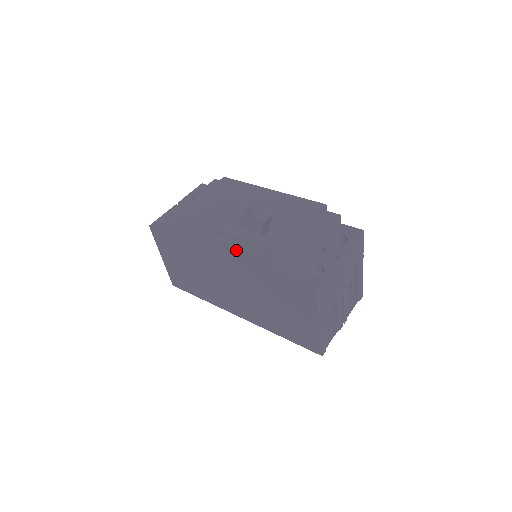
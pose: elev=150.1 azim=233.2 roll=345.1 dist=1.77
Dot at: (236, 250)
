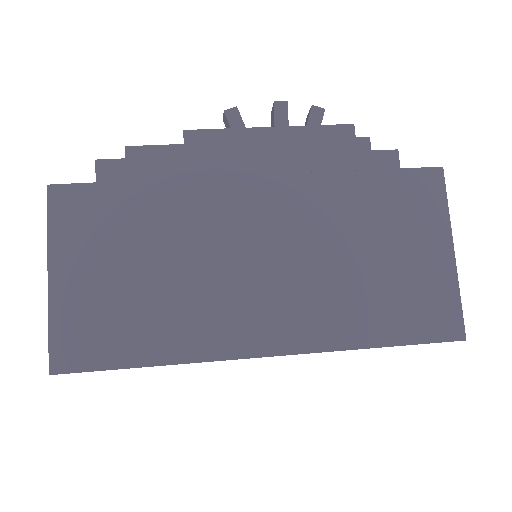
Dot at: (290, 148)
